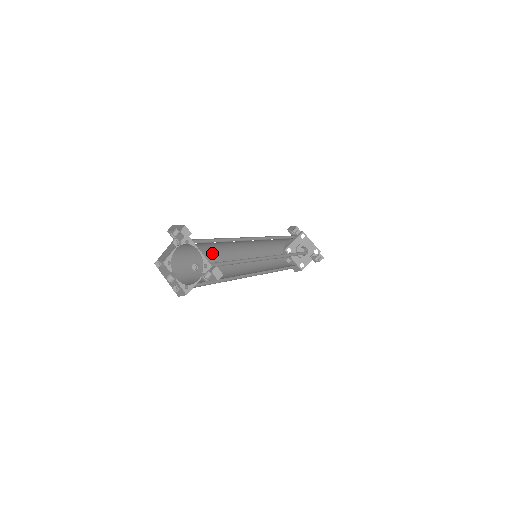
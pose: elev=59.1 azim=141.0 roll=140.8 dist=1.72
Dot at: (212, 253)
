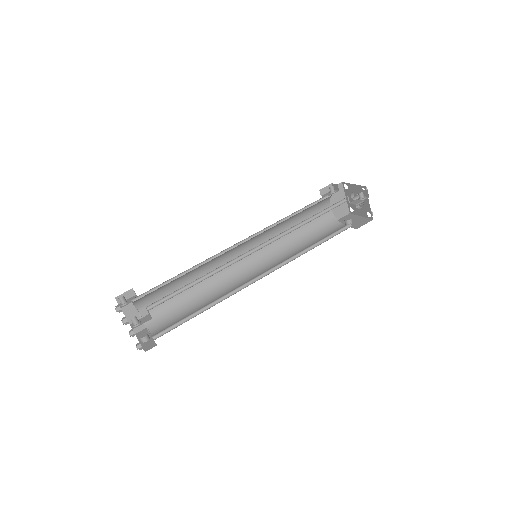
Dot at: (200, 287)
